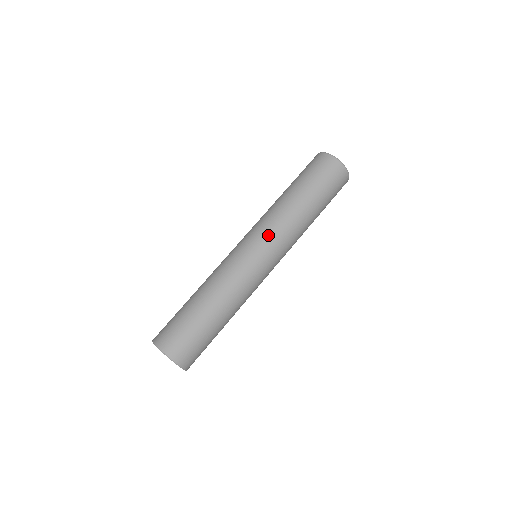
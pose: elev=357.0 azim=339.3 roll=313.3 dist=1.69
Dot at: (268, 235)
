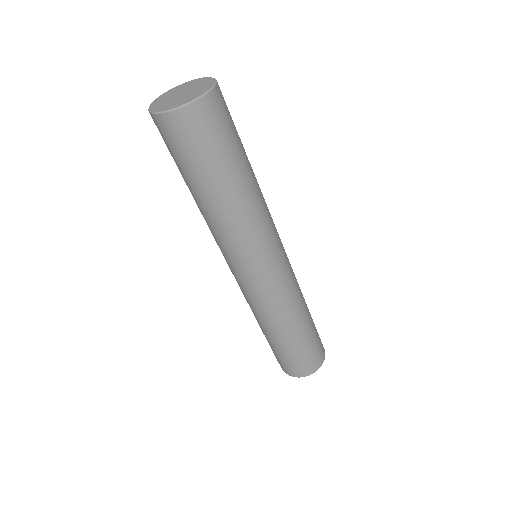
Dot at: occluded
